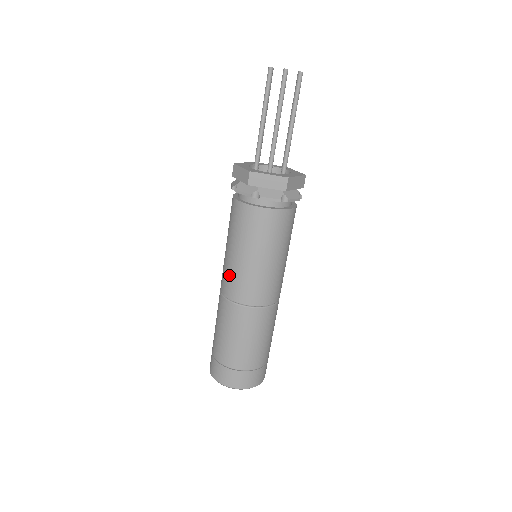
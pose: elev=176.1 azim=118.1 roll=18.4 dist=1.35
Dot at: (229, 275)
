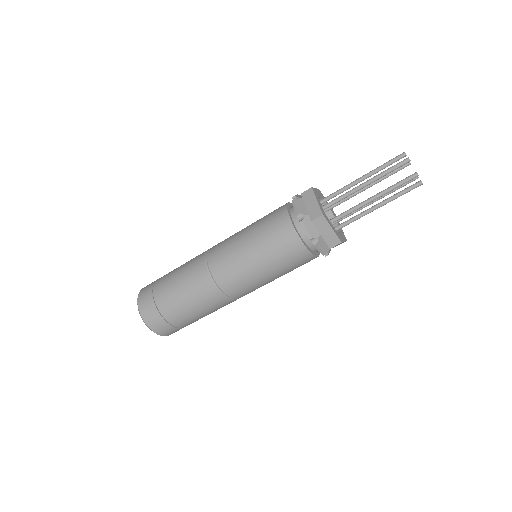
Dot at: (245, 284)
